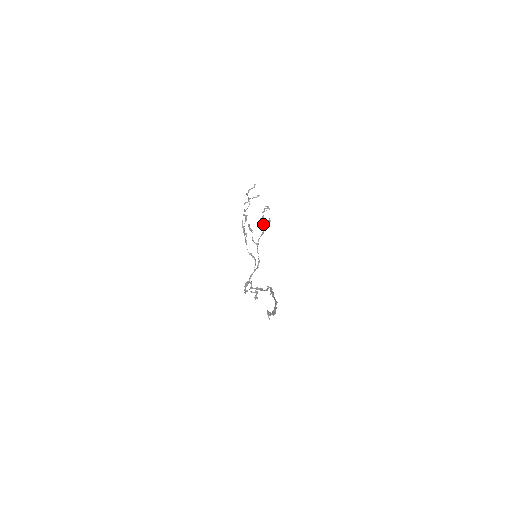
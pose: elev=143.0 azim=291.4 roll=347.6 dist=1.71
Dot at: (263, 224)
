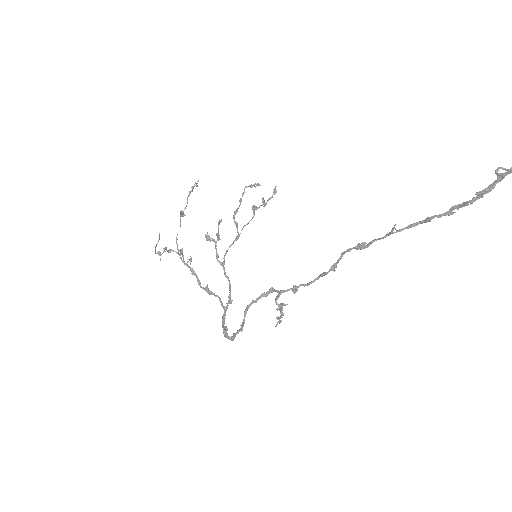
Dot at: occluded
